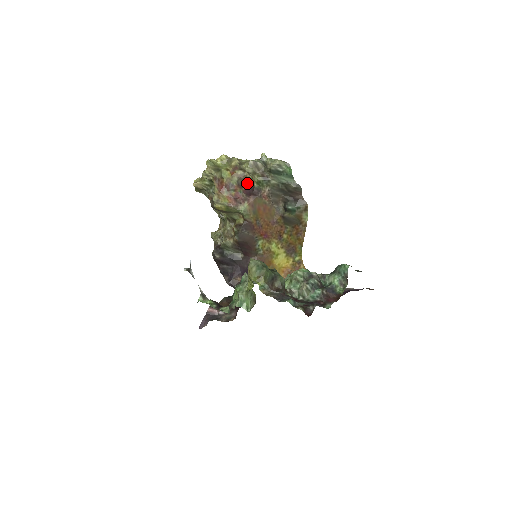
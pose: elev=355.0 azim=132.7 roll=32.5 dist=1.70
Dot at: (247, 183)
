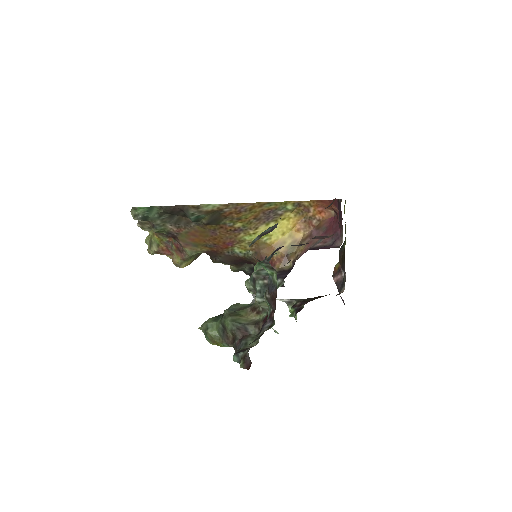
Dot at: occluded
